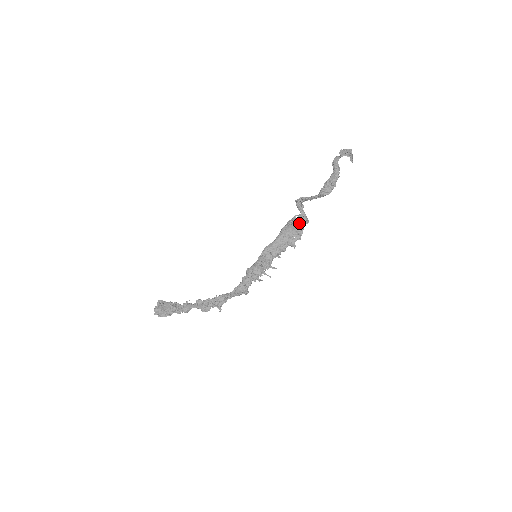
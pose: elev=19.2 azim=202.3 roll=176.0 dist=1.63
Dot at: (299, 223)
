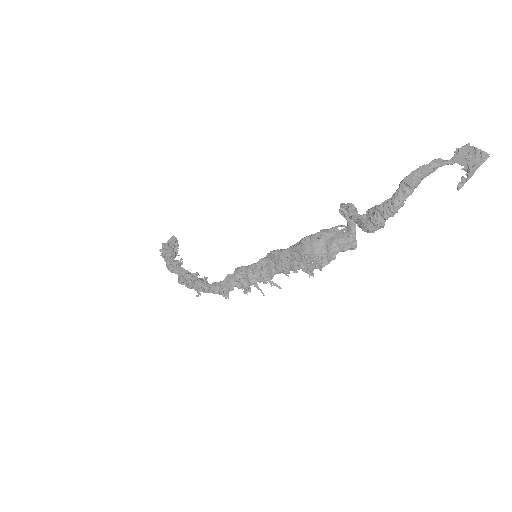
Dot at: (332, 243)
